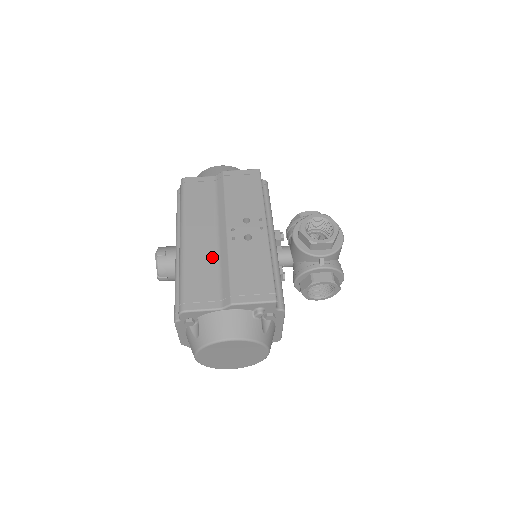
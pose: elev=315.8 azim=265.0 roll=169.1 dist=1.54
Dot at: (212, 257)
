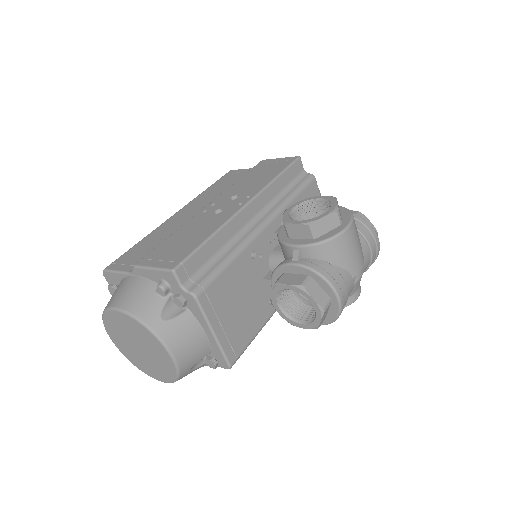
Dot at: (176, 229)
